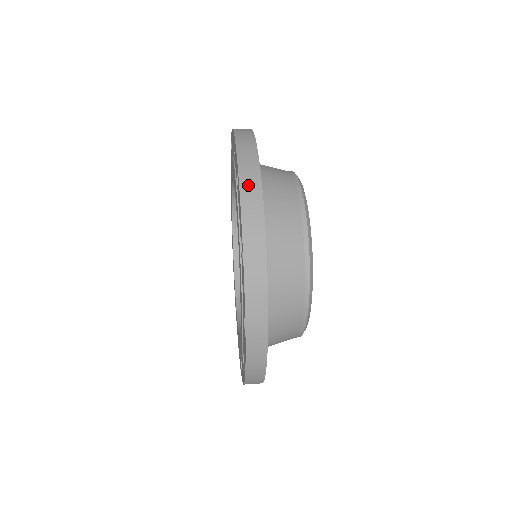
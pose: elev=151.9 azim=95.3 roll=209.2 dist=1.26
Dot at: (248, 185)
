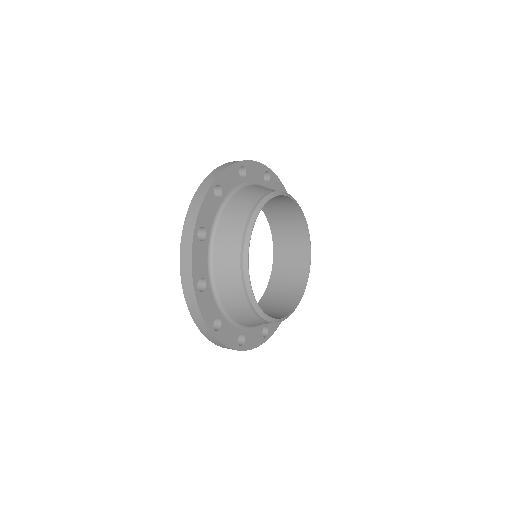
Dot at: (185, 244)
